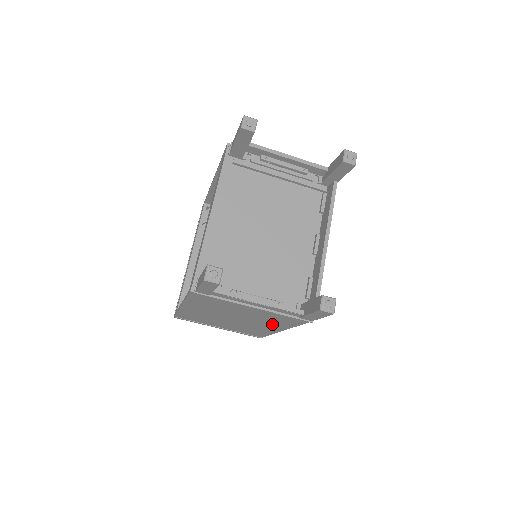
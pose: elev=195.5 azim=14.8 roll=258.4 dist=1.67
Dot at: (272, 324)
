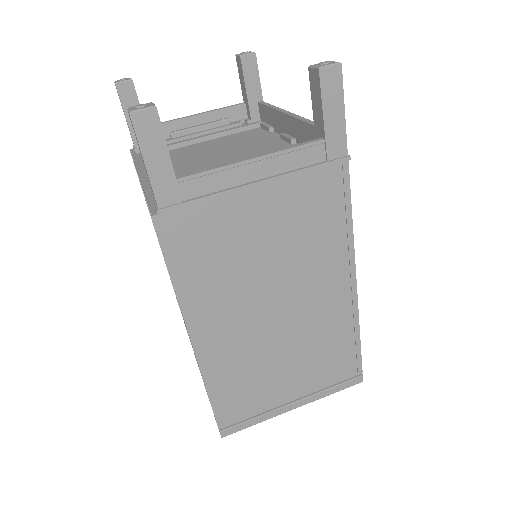
Dot at: (326, 260)
